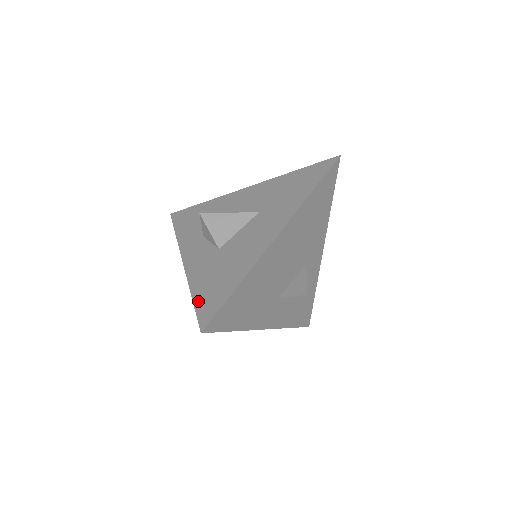
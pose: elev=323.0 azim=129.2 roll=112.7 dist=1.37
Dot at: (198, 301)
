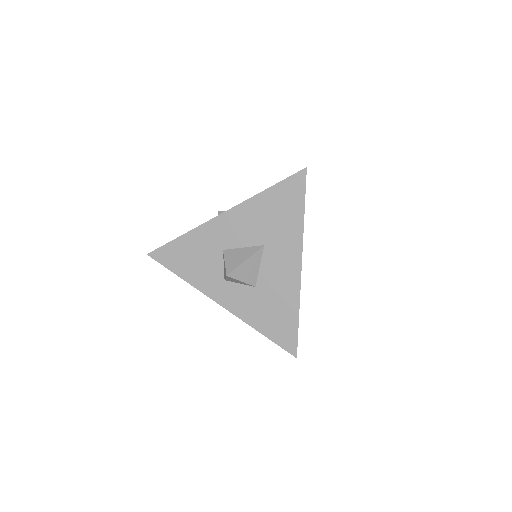
Dot at: (277, 185)
